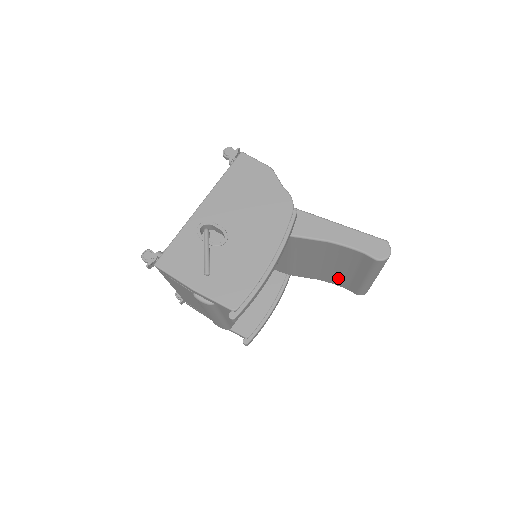
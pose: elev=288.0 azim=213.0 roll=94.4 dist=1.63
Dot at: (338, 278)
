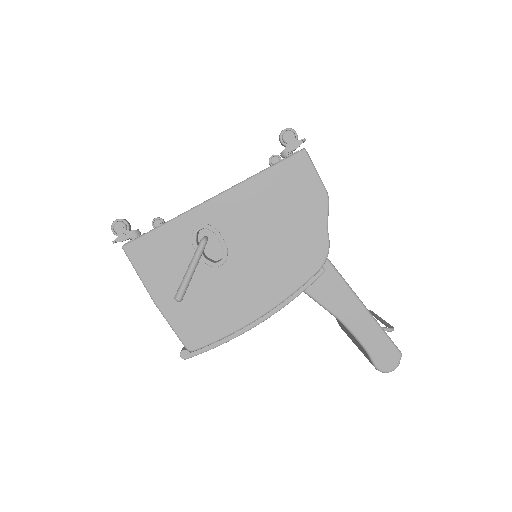
Dot at: occluded
